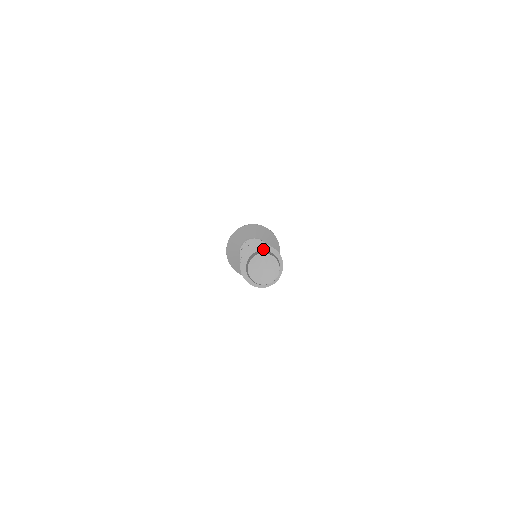
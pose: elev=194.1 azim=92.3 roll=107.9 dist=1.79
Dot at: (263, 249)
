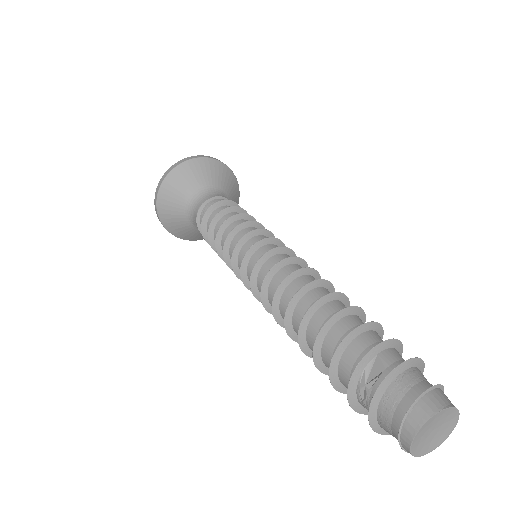
Dot at: (442, 386)
